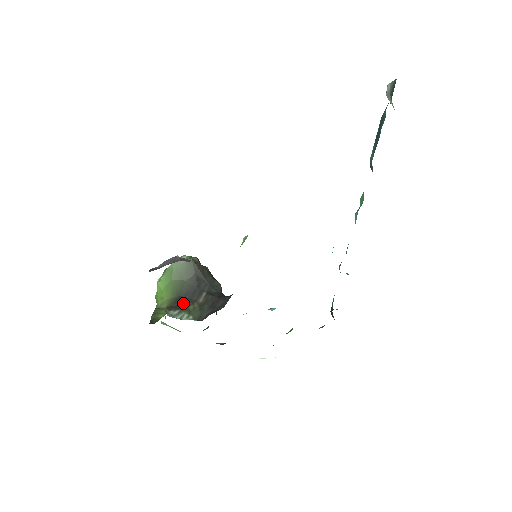
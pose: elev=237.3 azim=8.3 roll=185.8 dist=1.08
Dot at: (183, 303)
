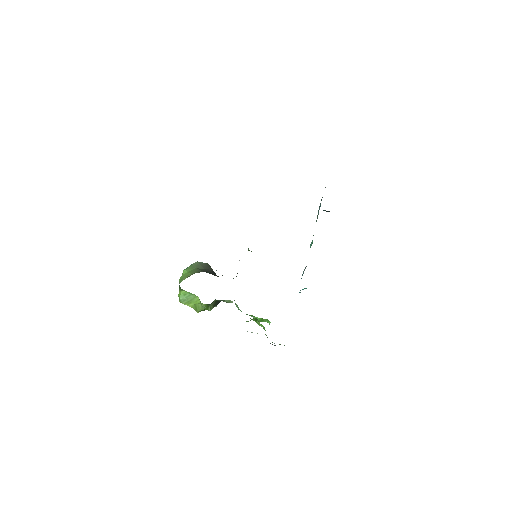
Dot at: (207, 272)
